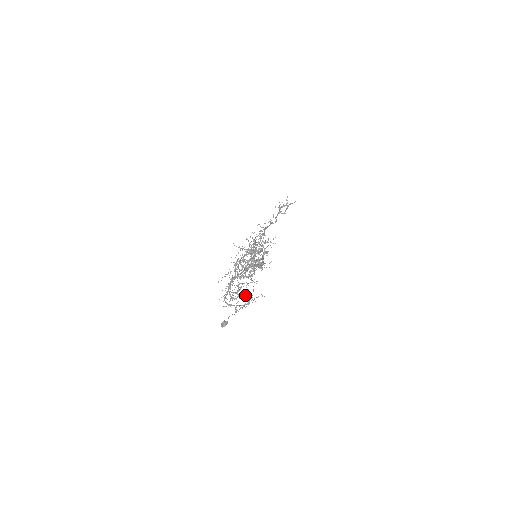
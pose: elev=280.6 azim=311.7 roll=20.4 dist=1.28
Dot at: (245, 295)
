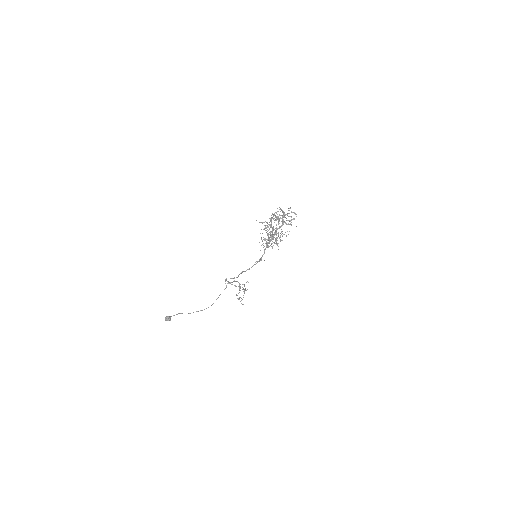
Dot at: (294, 212)
